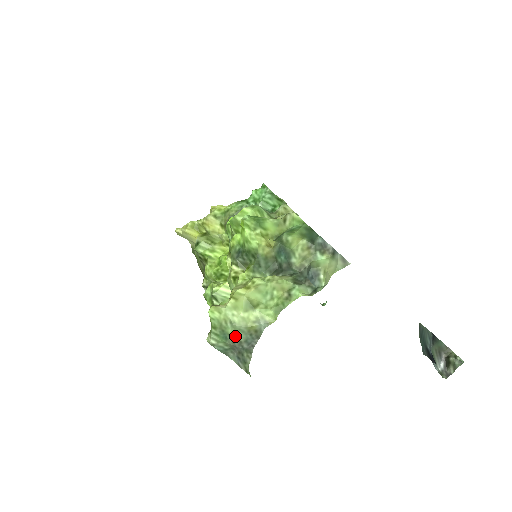
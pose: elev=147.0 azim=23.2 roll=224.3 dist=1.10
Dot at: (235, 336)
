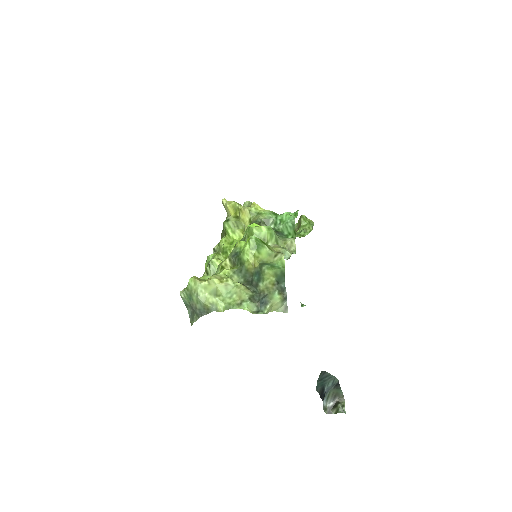
Dot at: (195, 303)
